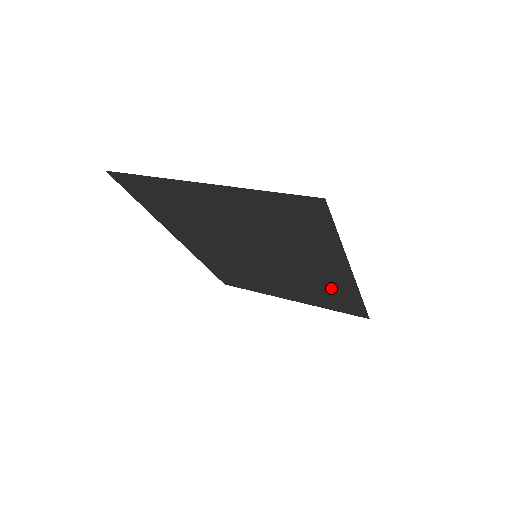
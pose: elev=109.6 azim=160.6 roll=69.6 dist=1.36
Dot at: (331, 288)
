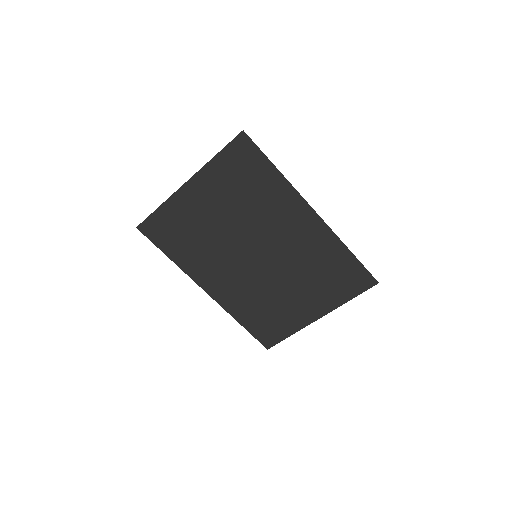
Dot at: (321, 254)
